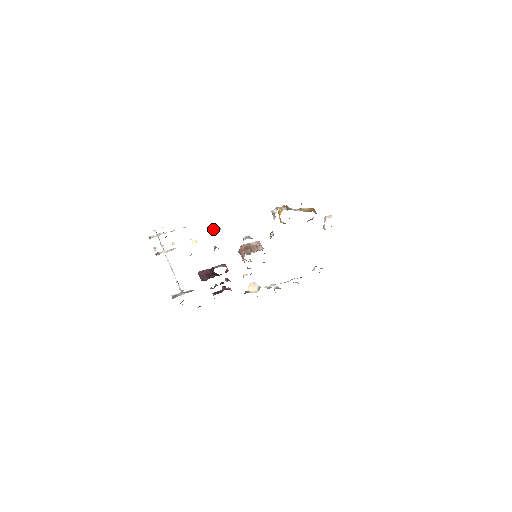
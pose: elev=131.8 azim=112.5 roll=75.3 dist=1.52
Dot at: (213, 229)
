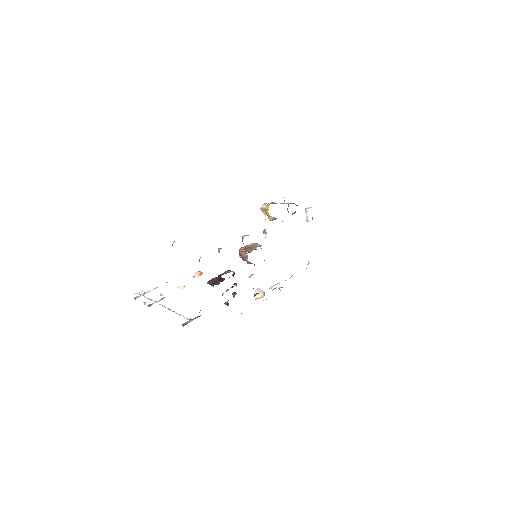
Dot at: (196, 274)
